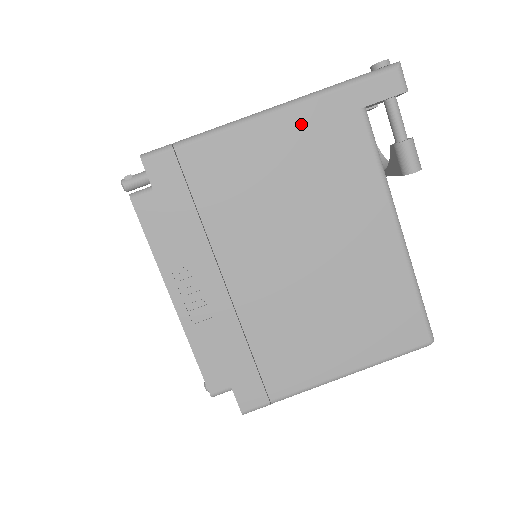
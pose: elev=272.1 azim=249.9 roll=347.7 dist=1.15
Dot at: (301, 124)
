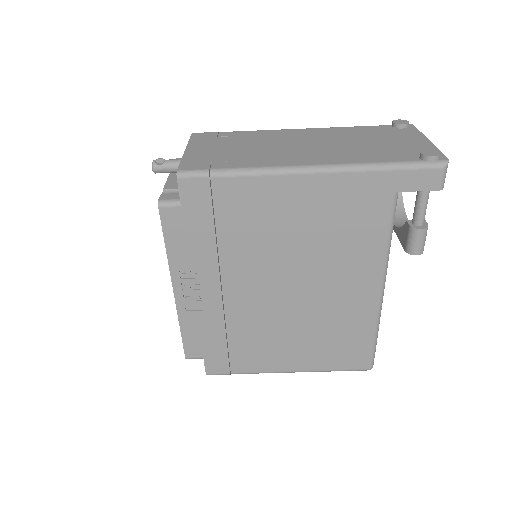
Dot at: (334, 190)
